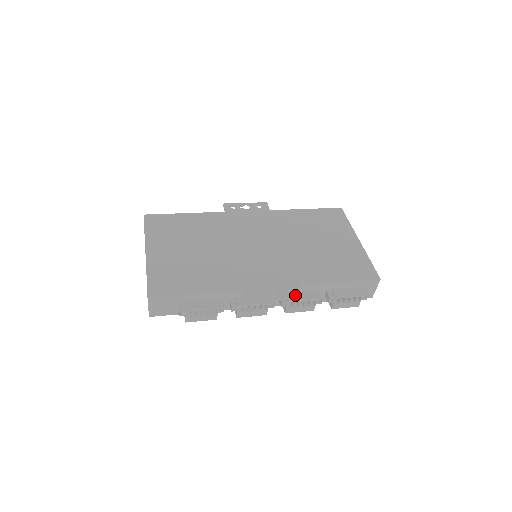
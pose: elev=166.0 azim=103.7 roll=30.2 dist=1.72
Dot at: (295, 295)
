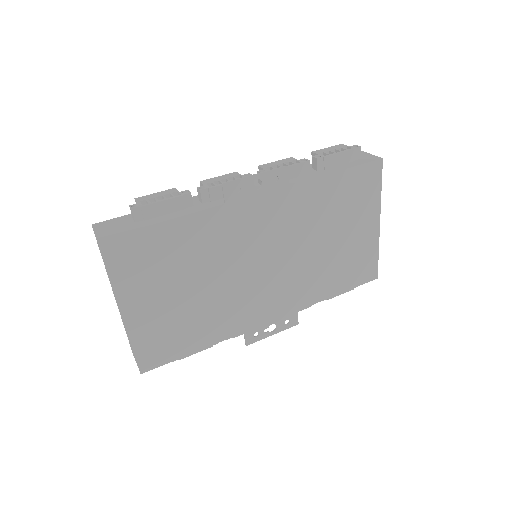
Dot at: (293, 324)
